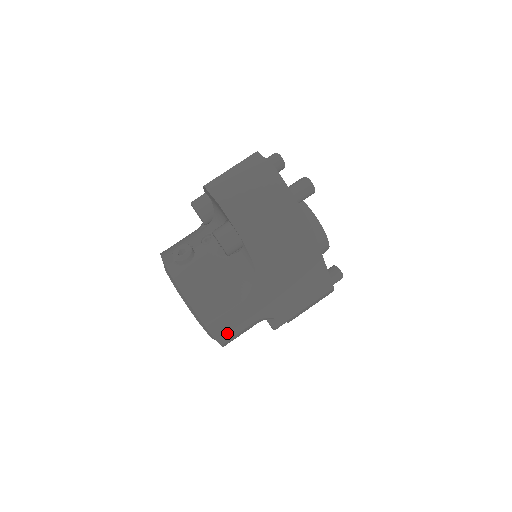
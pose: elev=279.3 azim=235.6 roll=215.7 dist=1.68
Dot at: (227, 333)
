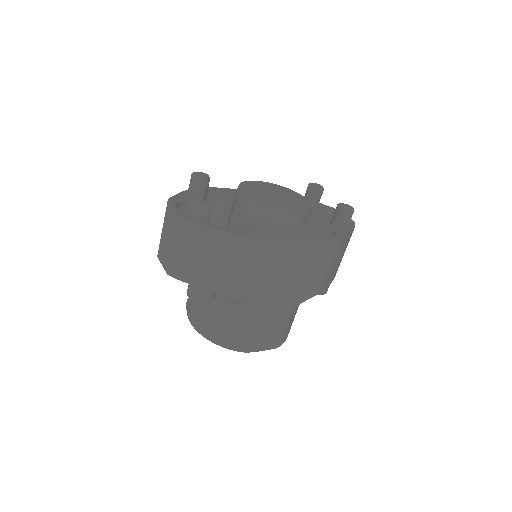
Dot at: (271, 340)
